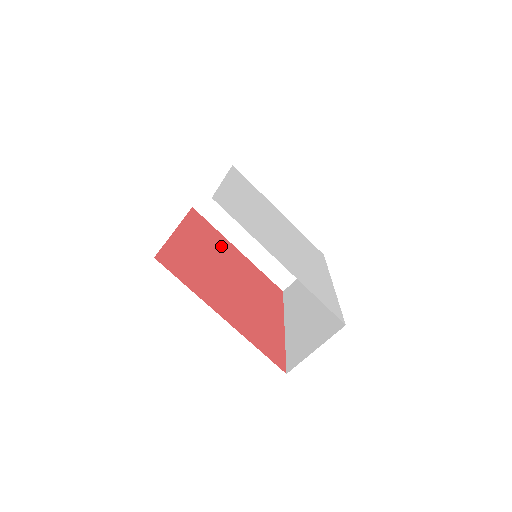
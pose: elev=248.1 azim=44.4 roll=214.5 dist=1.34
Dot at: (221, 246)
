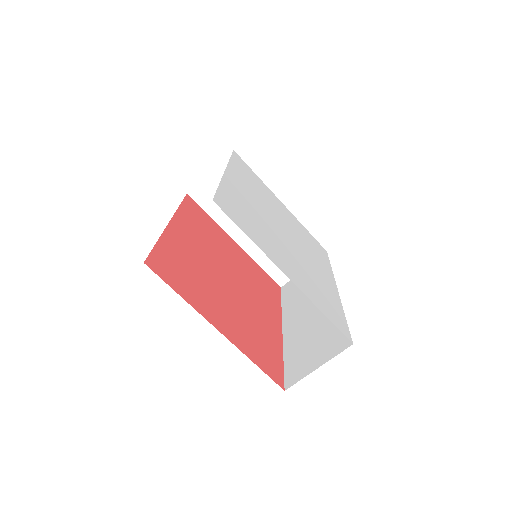
Dot at: (217, 239)
